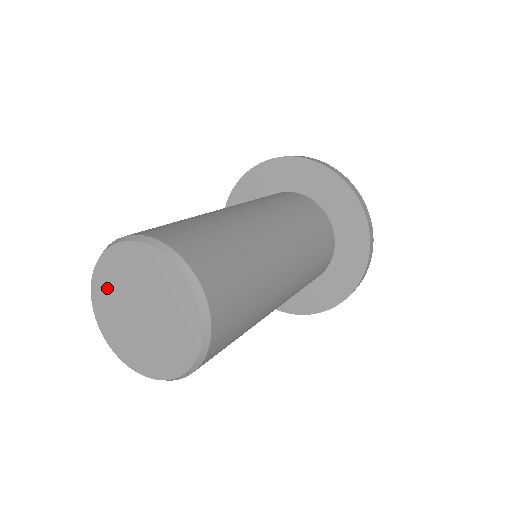
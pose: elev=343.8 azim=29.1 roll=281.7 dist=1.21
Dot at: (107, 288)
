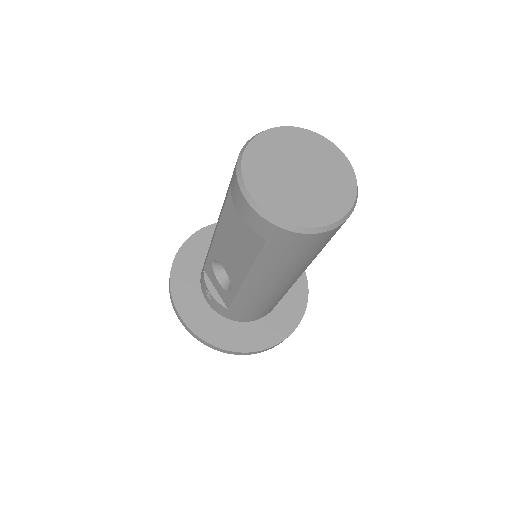
Dot at: (264, 183)
